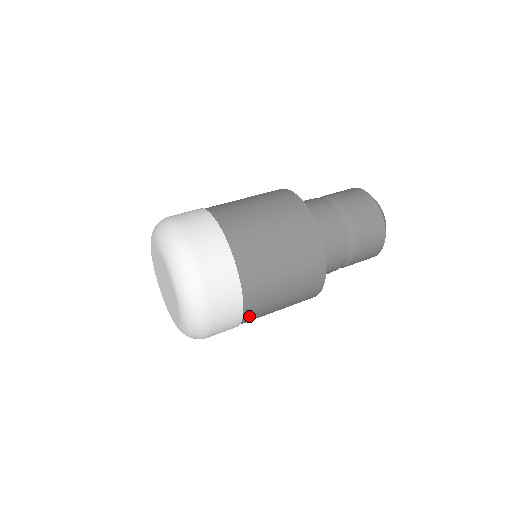
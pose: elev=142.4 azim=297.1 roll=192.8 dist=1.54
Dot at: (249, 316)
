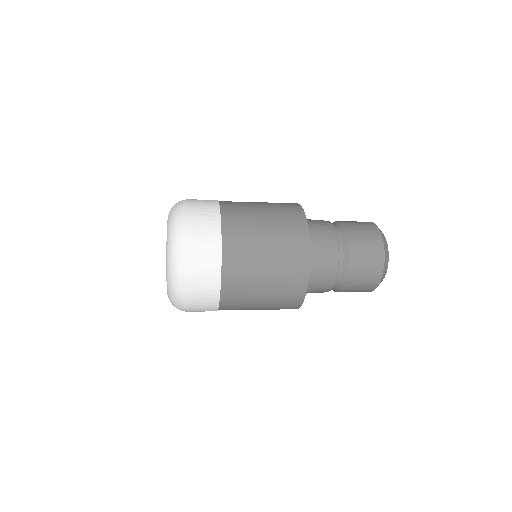
Dot at: (228, 288)
